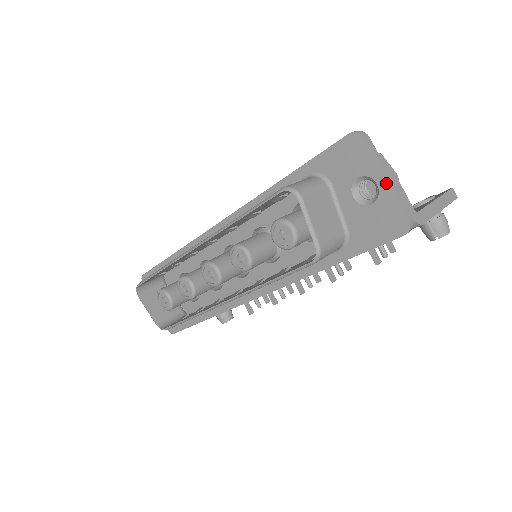
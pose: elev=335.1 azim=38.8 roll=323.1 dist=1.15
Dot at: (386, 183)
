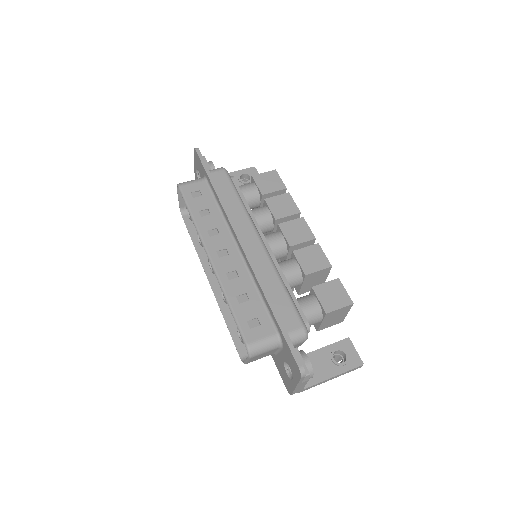
Dot at: (294, 386)
